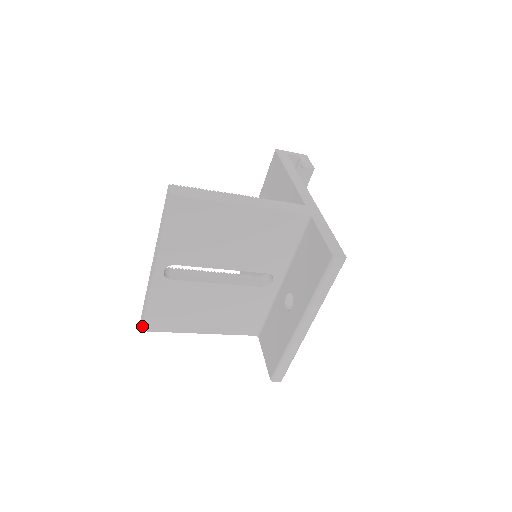
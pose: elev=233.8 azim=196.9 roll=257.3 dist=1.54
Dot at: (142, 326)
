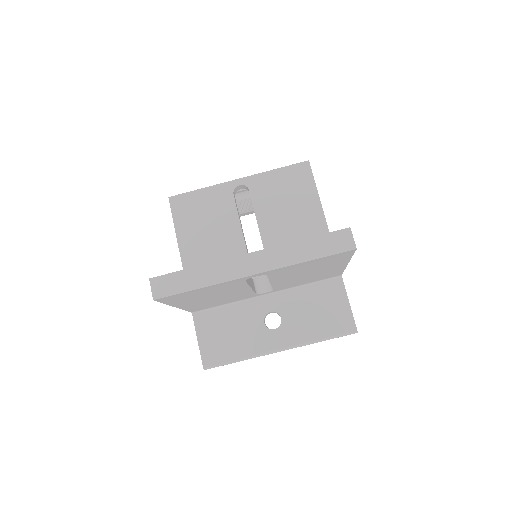
Dot at: (162, 298)
